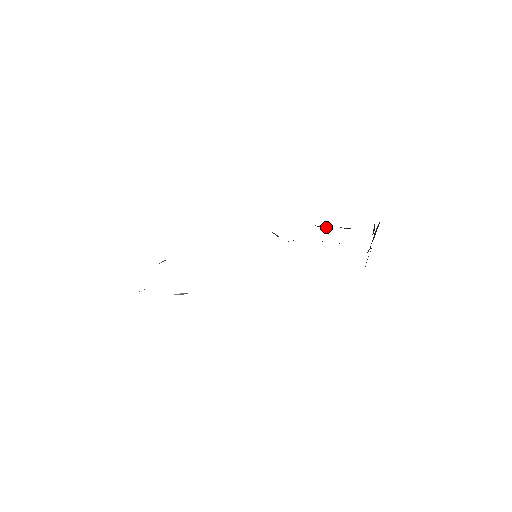
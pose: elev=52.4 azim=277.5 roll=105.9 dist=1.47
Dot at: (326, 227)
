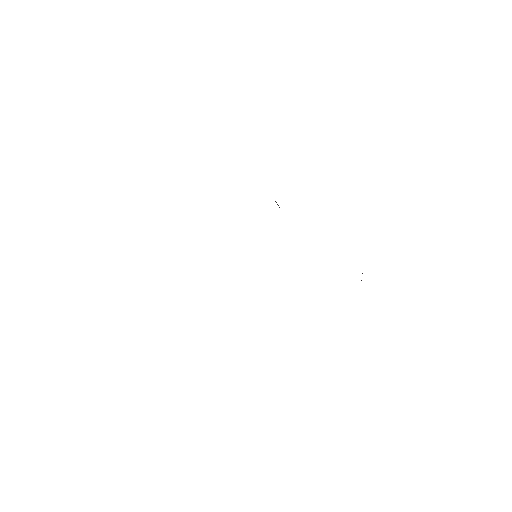
Dot at: occluded
